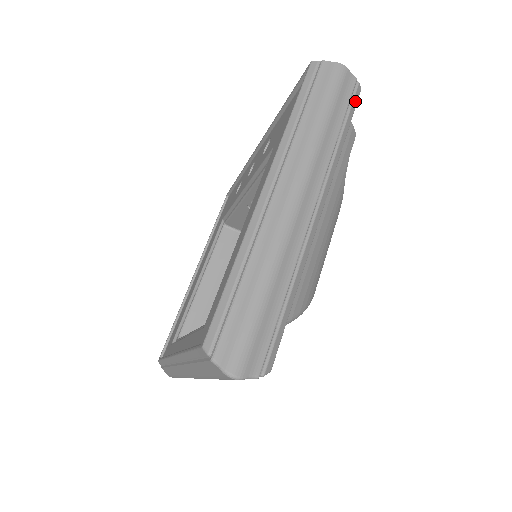
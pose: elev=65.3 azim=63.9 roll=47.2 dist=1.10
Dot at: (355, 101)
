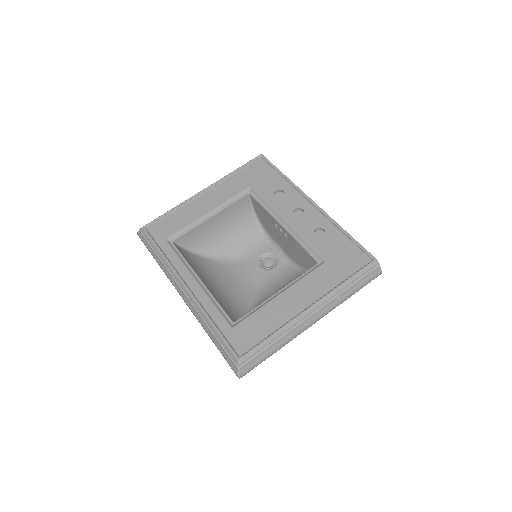
Dot at: occluded
